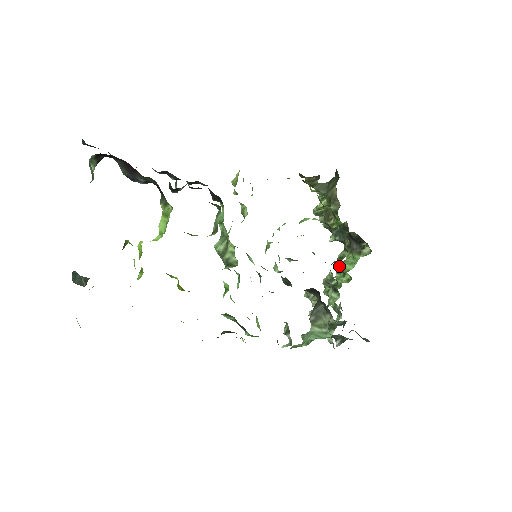
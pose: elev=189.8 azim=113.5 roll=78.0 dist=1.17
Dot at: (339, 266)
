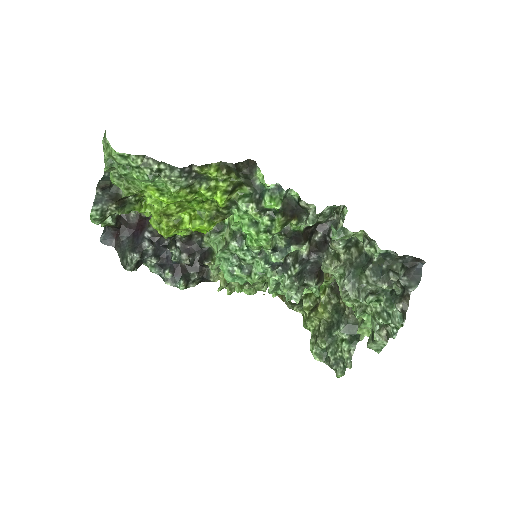
Dot at: occluded
